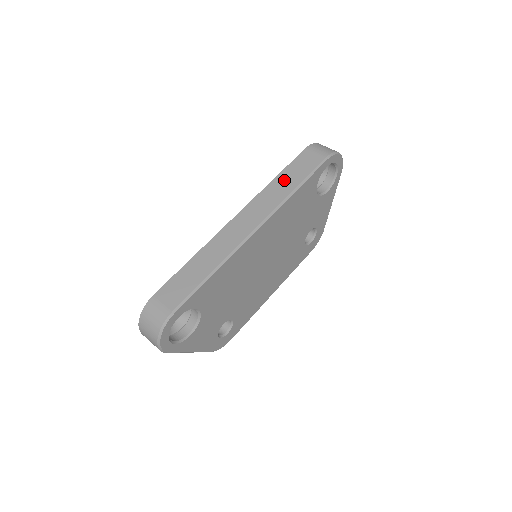
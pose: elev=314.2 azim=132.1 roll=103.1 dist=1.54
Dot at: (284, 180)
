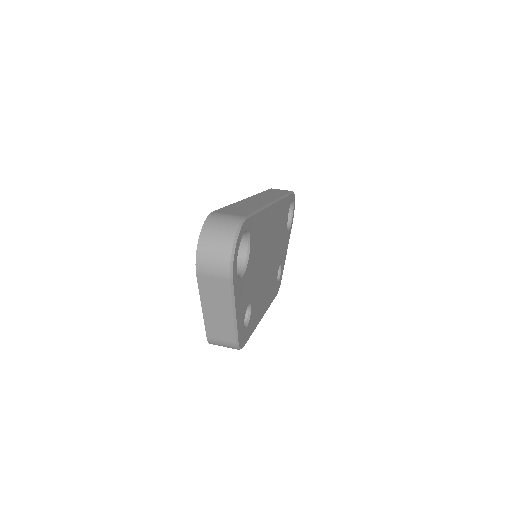
Dot at: (271, 193)
